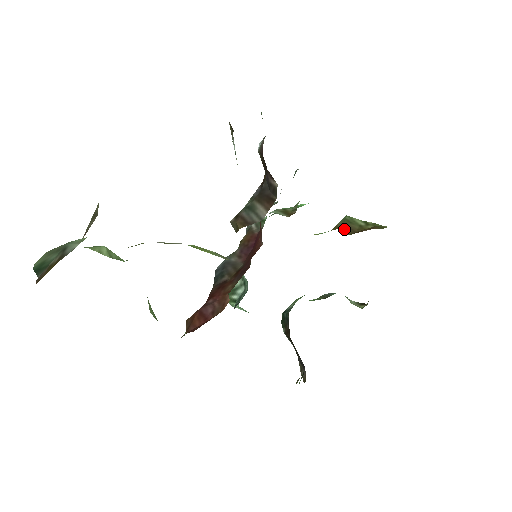
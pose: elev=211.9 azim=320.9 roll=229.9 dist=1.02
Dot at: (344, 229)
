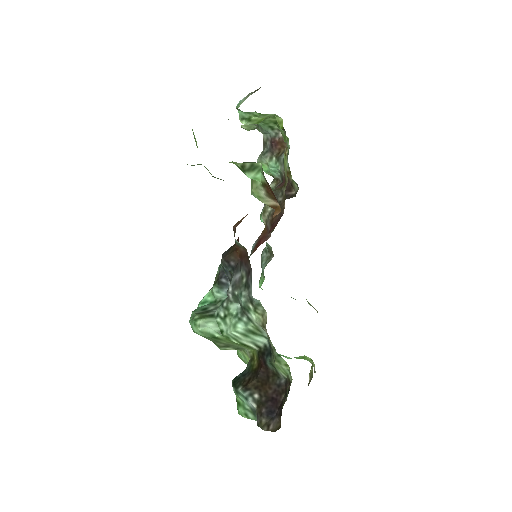
Dot at: occluded
